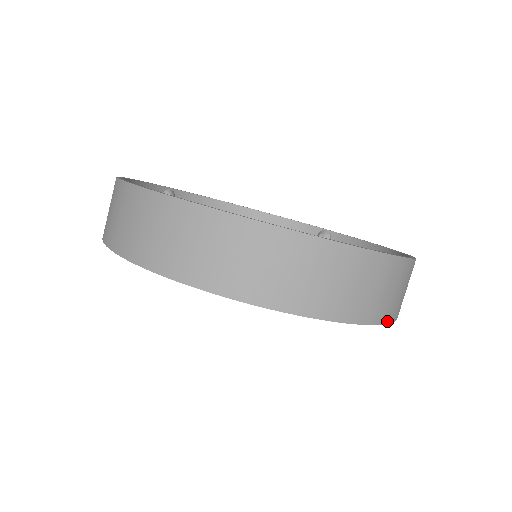
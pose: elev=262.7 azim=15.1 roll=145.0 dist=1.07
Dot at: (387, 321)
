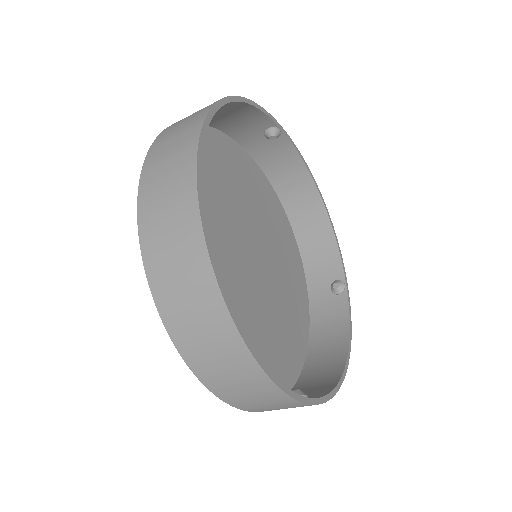
Dot at: (308, 303)
